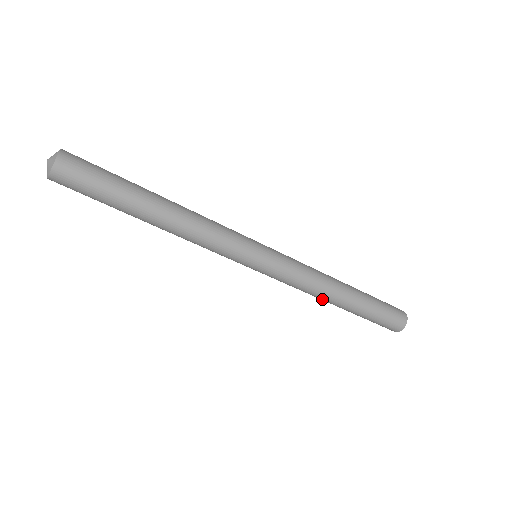
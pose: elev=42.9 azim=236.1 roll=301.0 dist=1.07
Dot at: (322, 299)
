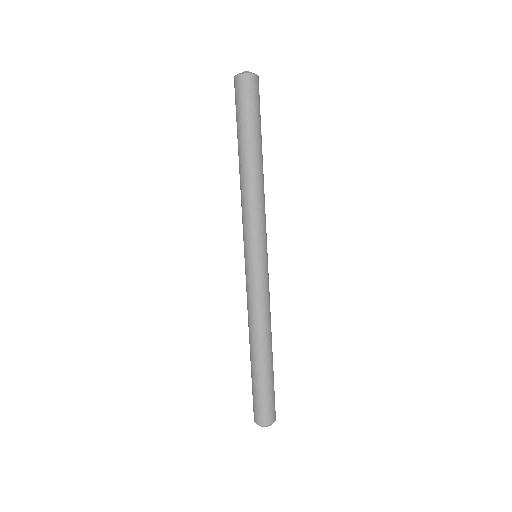
Dot at: (251, 333)
